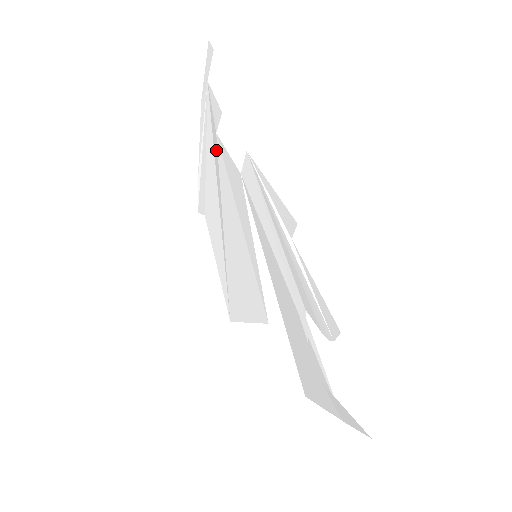
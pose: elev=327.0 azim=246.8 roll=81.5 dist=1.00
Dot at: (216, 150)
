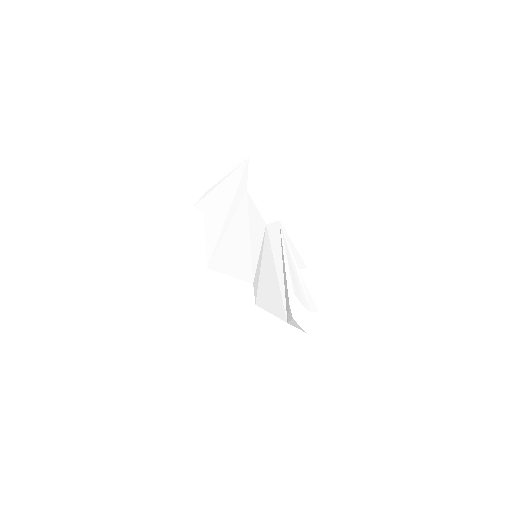
Dot at: (241, 196)
